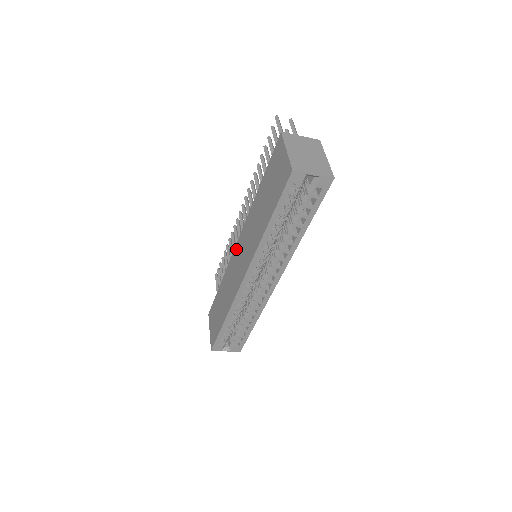
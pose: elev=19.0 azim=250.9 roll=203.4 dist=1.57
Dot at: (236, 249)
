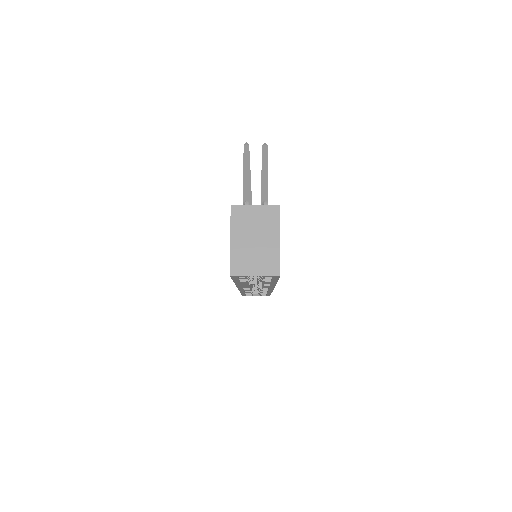
Dot at: occluded
